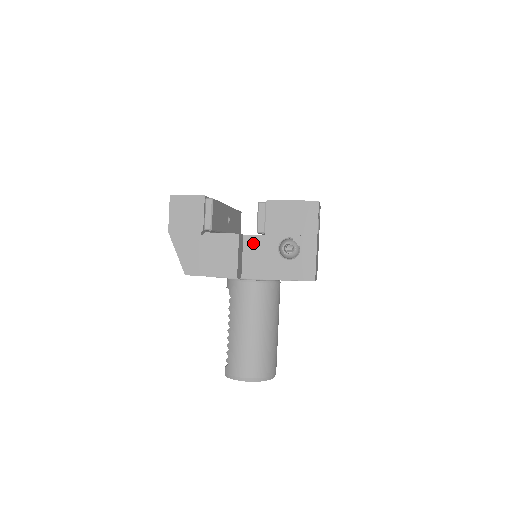
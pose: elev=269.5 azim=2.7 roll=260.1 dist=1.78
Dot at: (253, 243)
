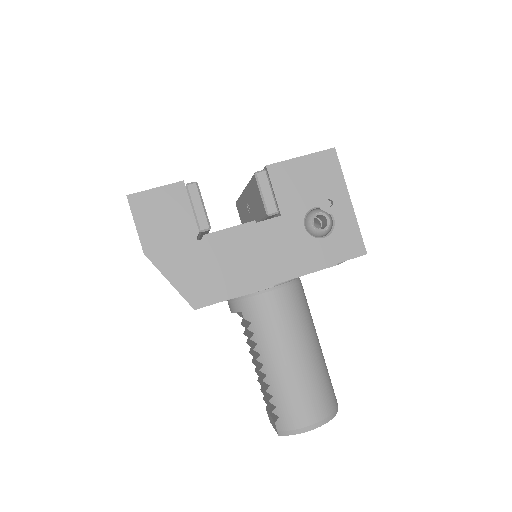
Dot at: (268, 231)
